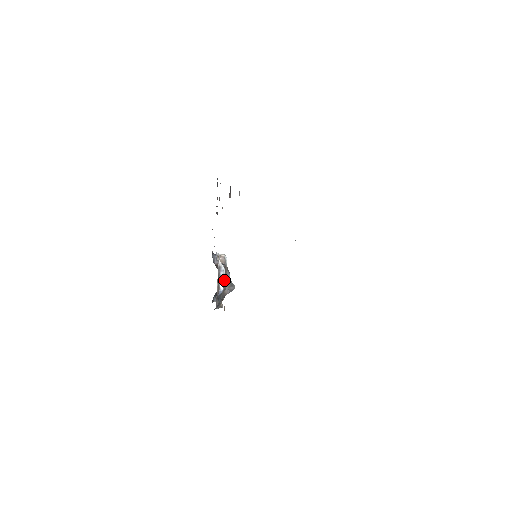
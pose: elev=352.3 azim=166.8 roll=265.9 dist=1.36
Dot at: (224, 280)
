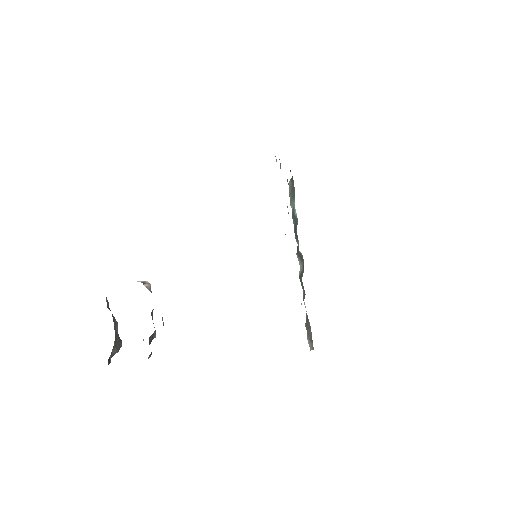
Dot at: (152, 316)
